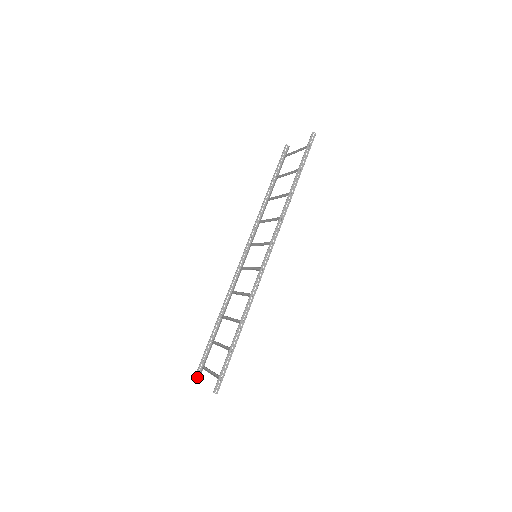
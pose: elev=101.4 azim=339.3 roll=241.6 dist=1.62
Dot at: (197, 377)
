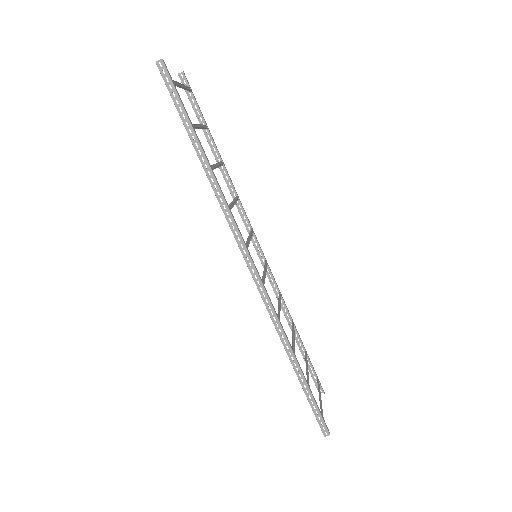
Dot at: occluded
